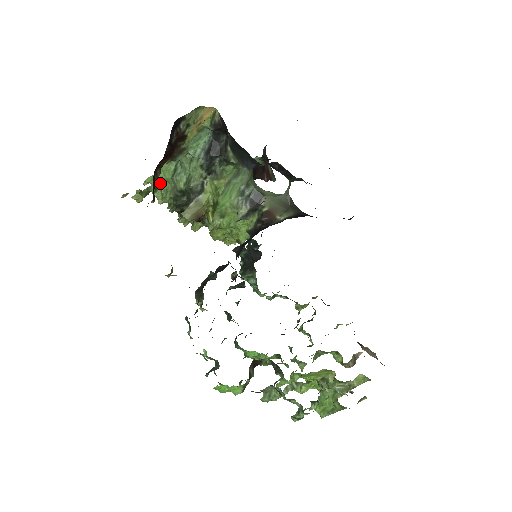
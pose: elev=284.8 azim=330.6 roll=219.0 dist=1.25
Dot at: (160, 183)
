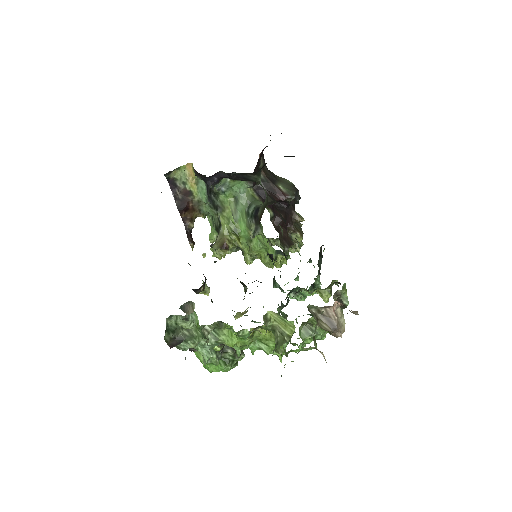
Dot at: occluded
